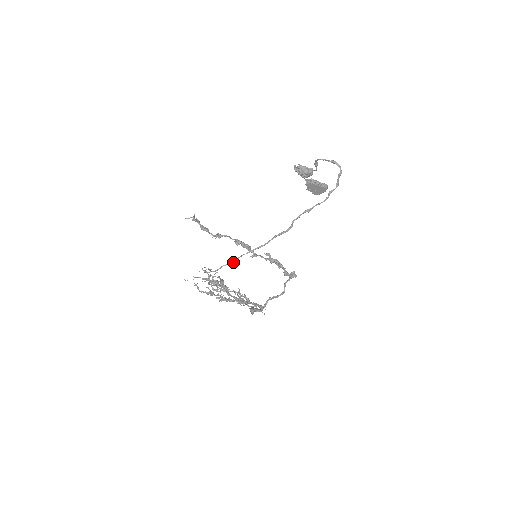
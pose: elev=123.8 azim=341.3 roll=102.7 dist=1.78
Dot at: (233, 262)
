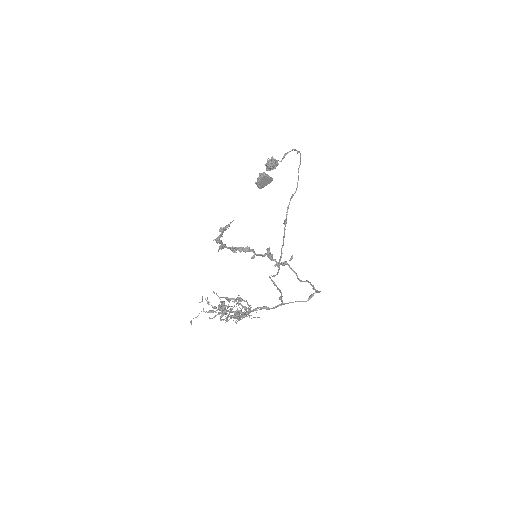
Dot at: (280, 258)
